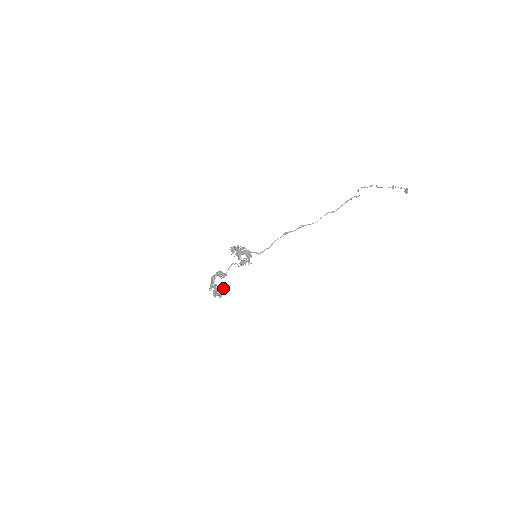
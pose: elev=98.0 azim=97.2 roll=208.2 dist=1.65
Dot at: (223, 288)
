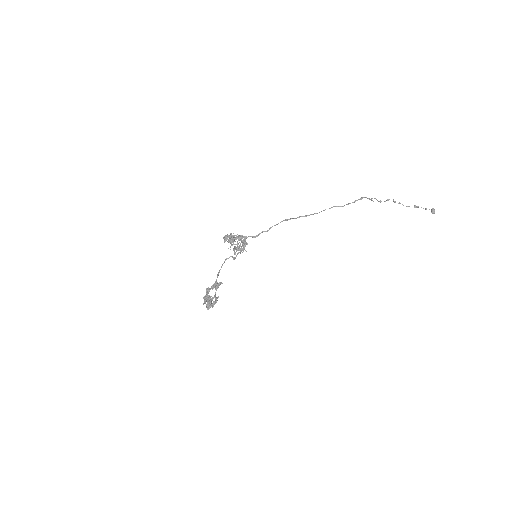
Dot at: (218, 296)
